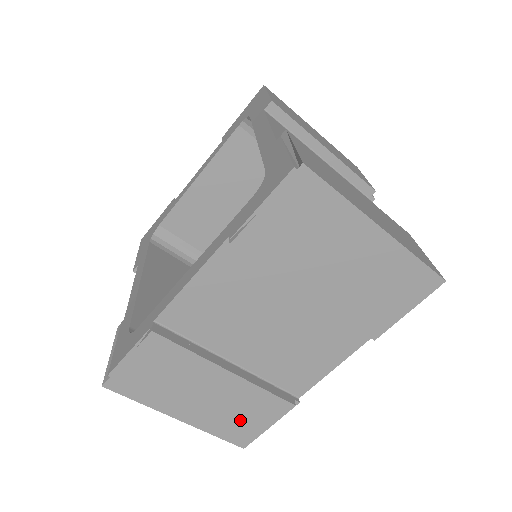
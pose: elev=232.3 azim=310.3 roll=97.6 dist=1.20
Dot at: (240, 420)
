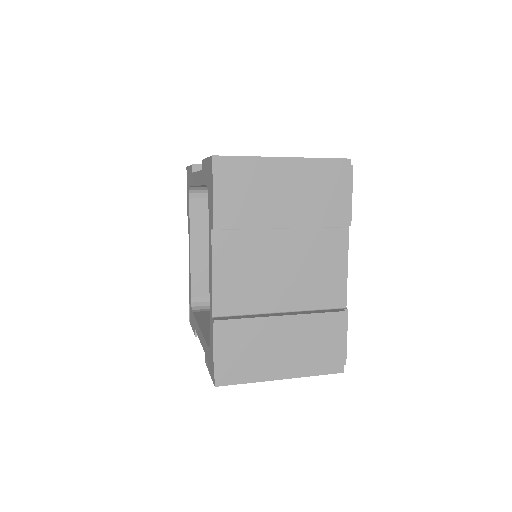
Dot at: occluded
